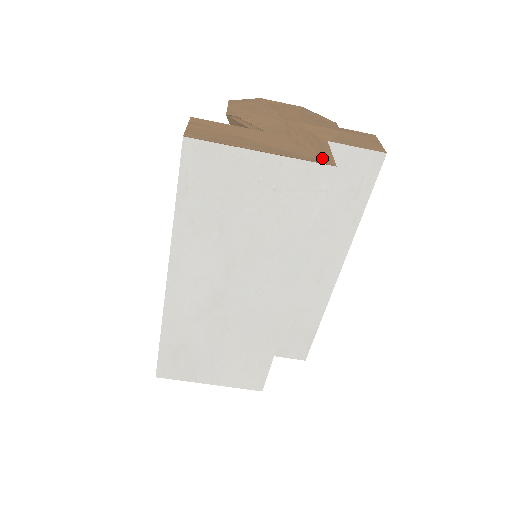
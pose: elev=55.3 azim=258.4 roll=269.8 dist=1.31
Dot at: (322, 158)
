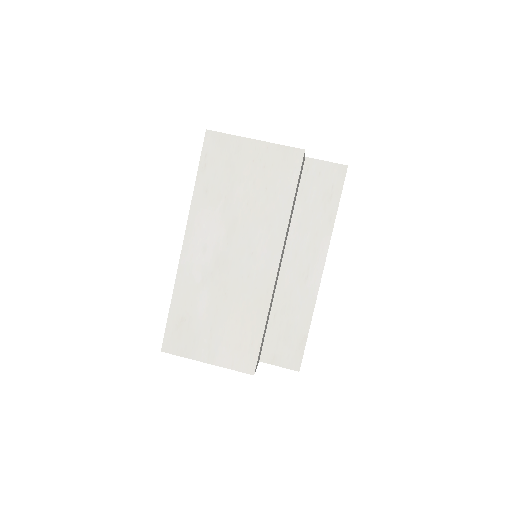
Dot at: occluded
